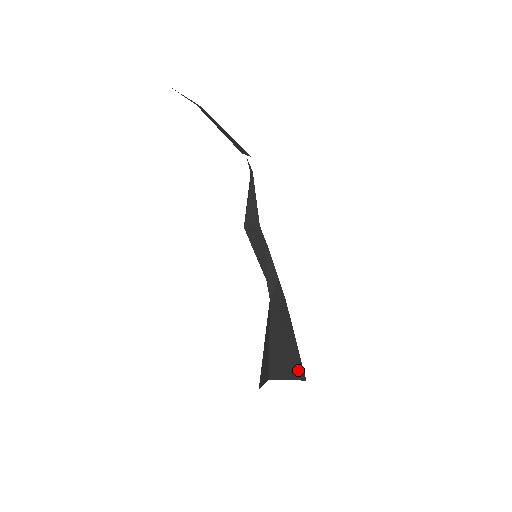
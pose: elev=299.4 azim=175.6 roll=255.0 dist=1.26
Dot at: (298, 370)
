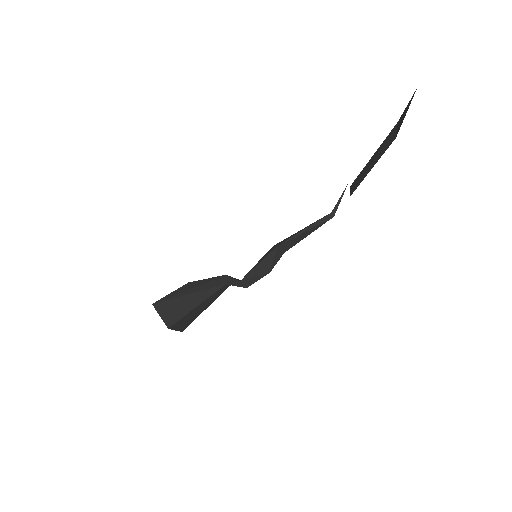
Dot at: (186, 326)
